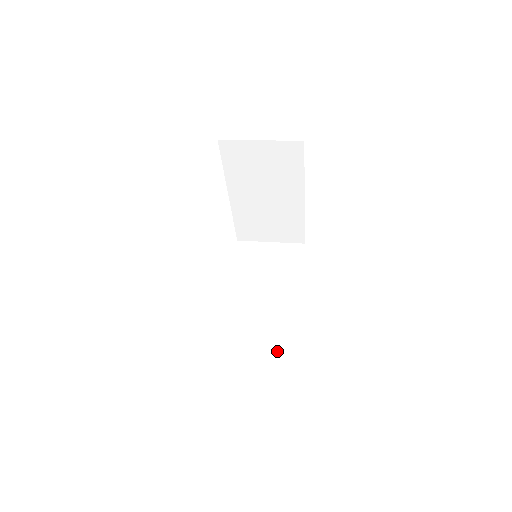
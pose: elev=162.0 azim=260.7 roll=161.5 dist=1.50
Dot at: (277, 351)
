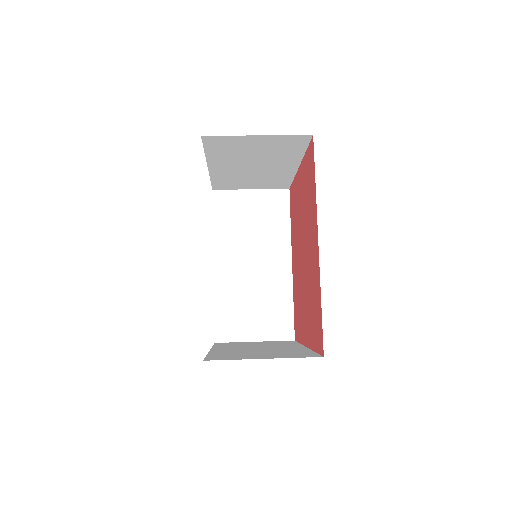
Dot at: (276, 323)
